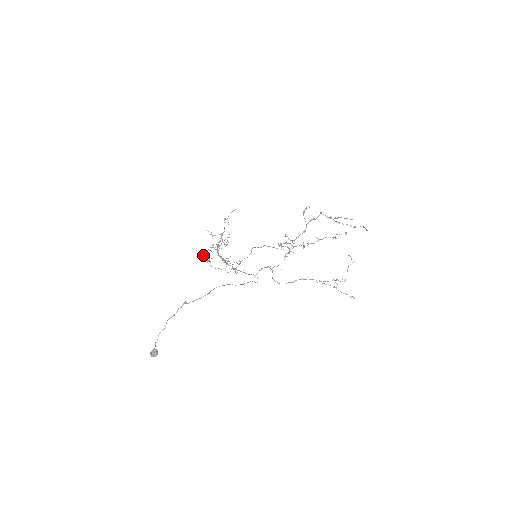
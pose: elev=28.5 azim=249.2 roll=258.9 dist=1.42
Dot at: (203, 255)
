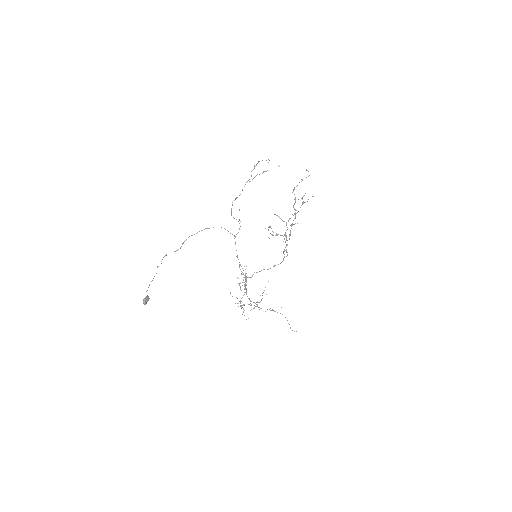
Dot at: occluded
